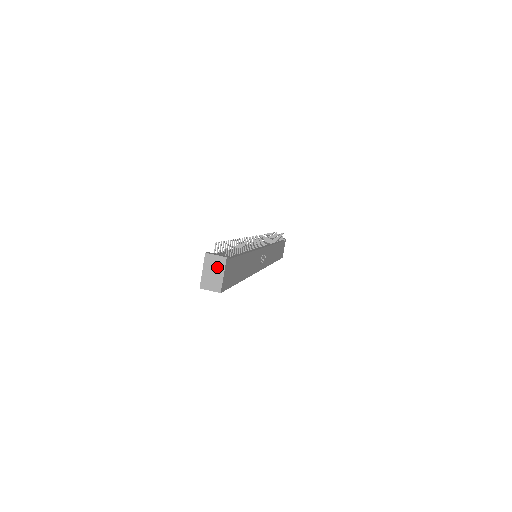
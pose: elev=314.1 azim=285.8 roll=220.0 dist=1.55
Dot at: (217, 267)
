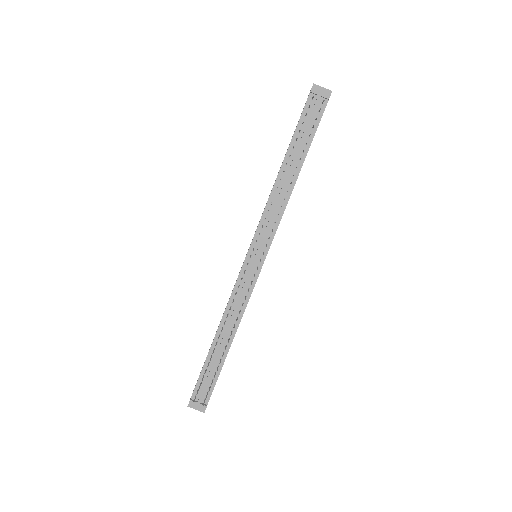
Dot at: occluded
